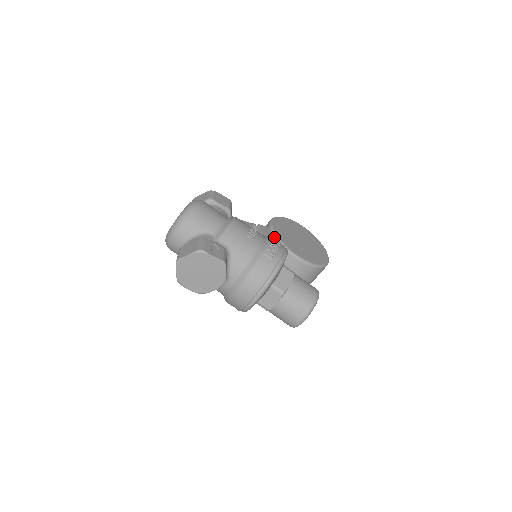
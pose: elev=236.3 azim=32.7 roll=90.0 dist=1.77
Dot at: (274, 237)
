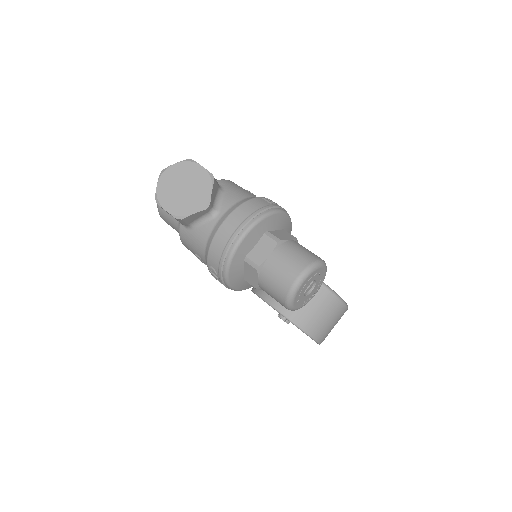
Dot at: occluded
